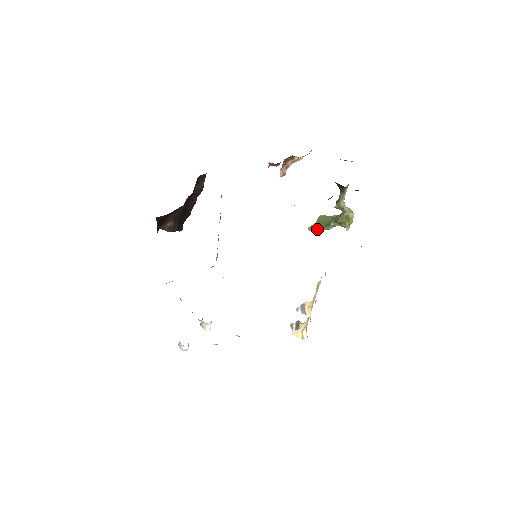
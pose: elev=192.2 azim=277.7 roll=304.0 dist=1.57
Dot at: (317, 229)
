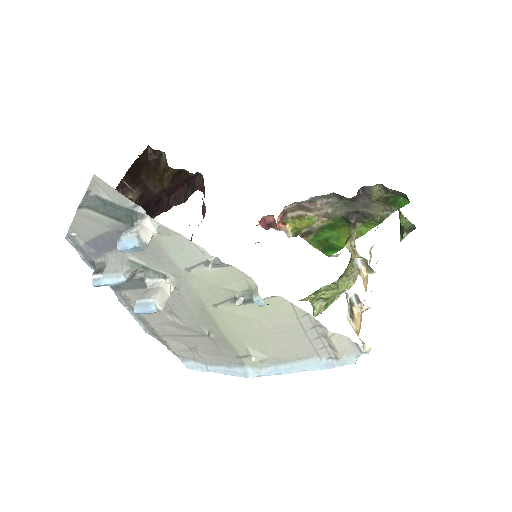
Dot at: (316, 291)
